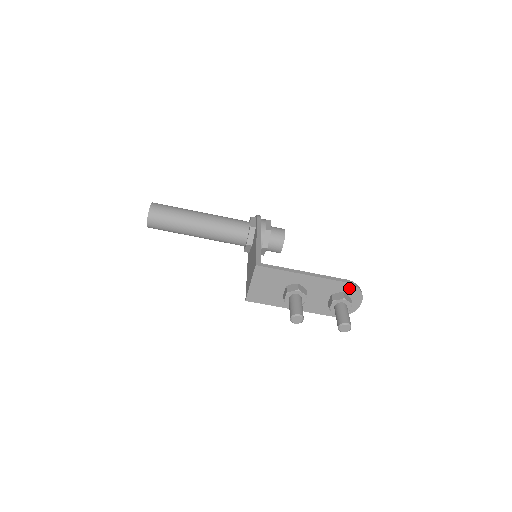
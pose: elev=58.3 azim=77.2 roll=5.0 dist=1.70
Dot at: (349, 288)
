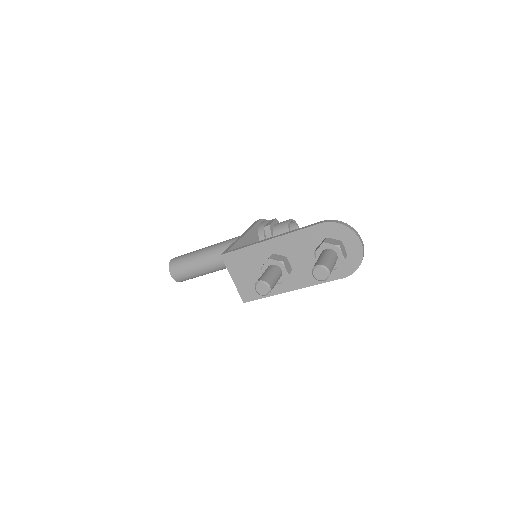
Dot at: (329, 229)
